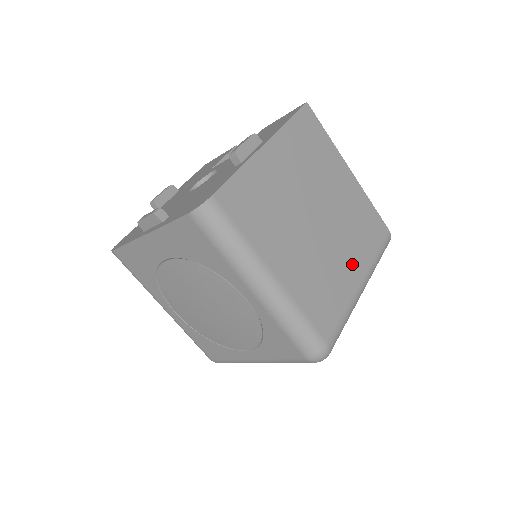
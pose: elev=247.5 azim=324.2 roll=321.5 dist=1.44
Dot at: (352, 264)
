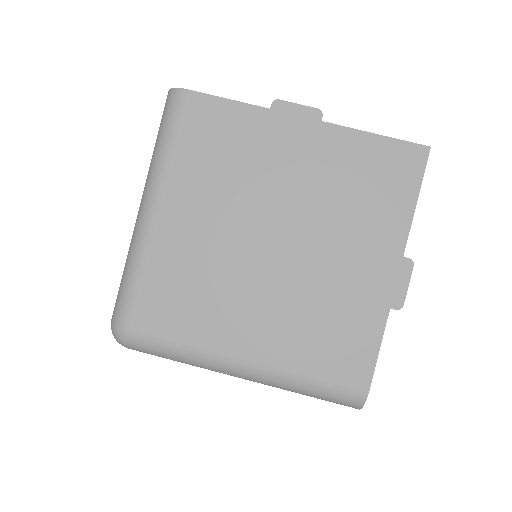
Dot at: (258, 331)
